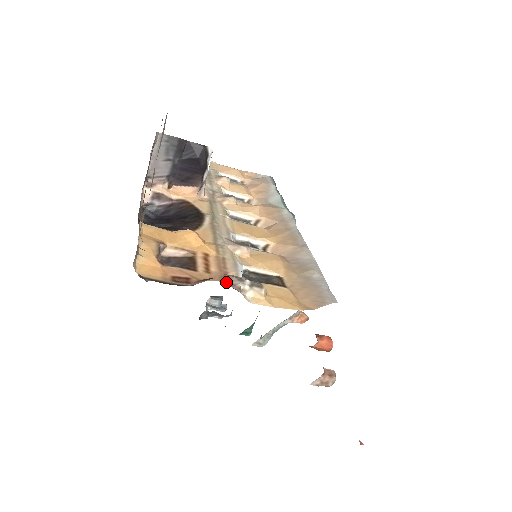
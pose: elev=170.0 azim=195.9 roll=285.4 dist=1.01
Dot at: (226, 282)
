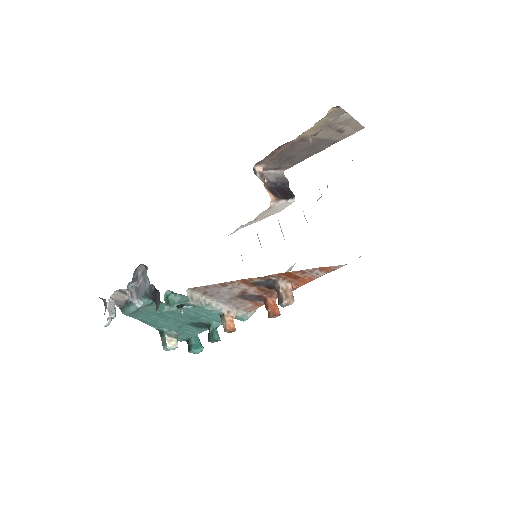
Dot at: occluded
